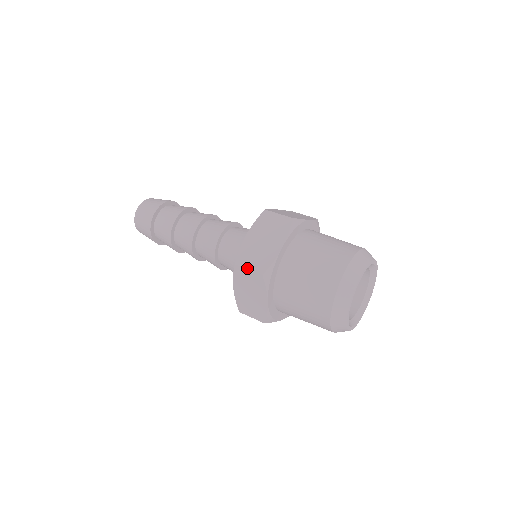
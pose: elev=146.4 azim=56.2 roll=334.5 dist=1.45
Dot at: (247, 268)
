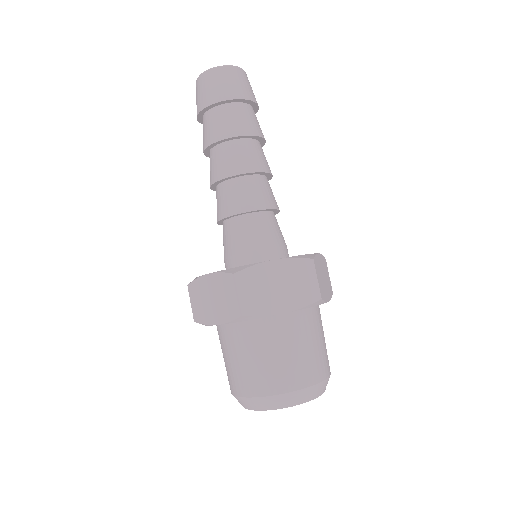
Dot at: (239, 292)
